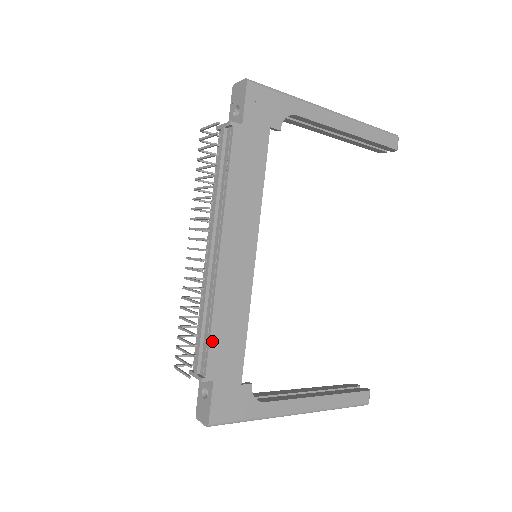
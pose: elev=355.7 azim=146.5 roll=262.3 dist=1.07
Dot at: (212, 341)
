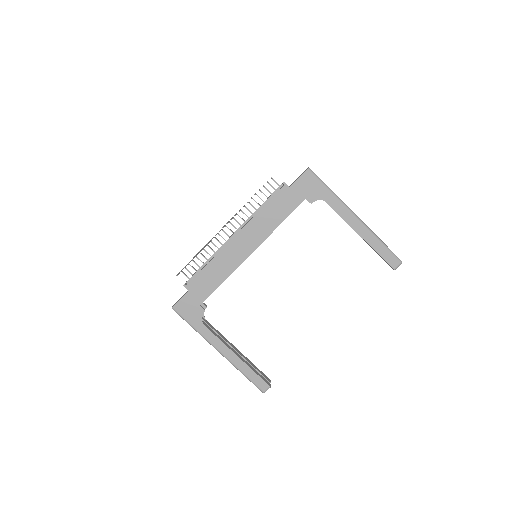
Dot at: (201, 273)
